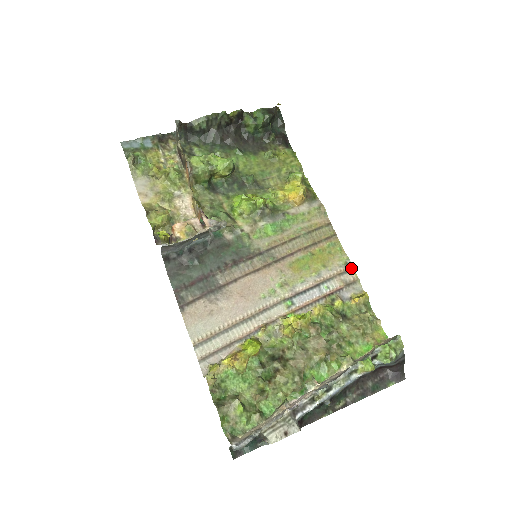
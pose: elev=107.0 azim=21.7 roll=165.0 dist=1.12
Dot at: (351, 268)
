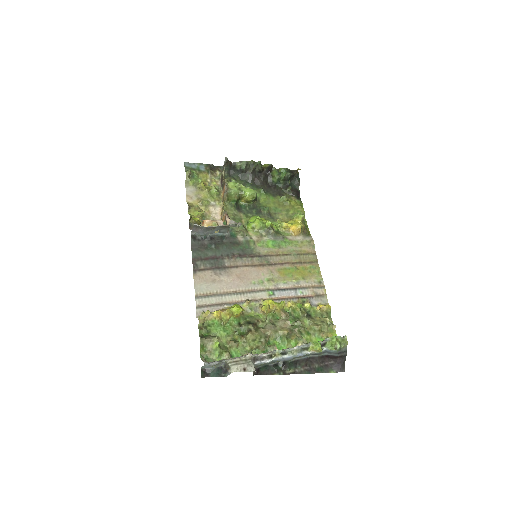
Dot at: (323, 286)
